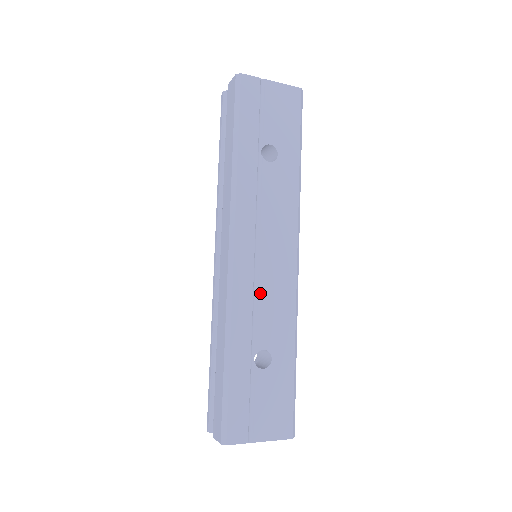
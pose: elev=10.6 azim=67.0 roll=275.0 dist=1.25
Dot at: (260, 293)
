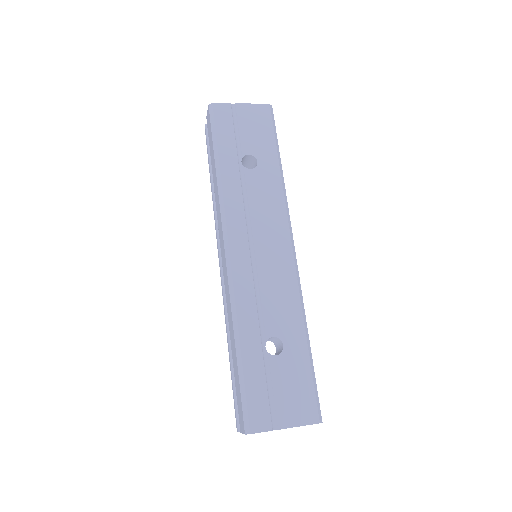
Dot at: (261, 284)
